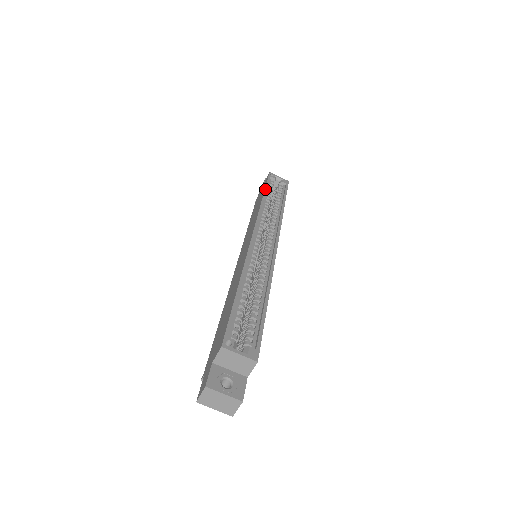
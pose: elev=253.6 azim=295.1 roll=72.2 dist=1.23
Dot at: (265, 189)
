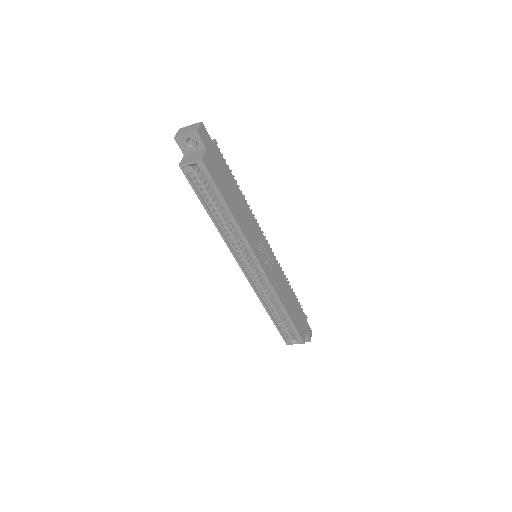
Dot at: (203, 206)
